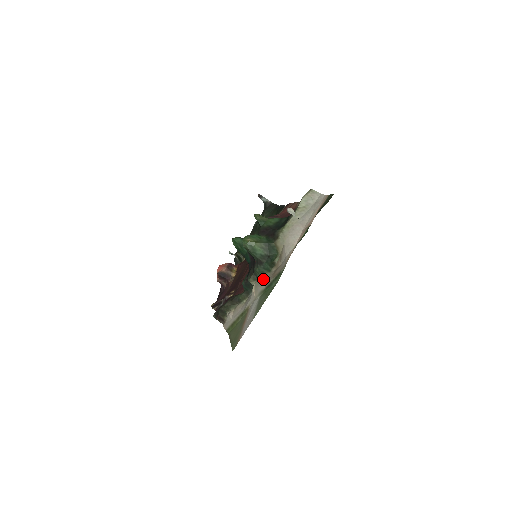
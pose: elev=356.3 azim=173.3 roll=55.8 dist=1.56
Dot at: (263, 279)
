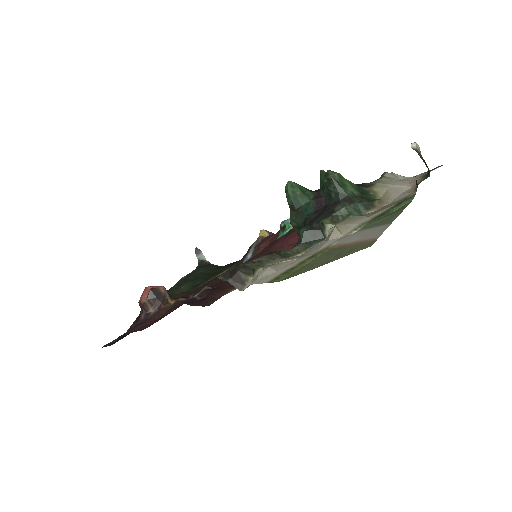
Dot at: (357, 216)
